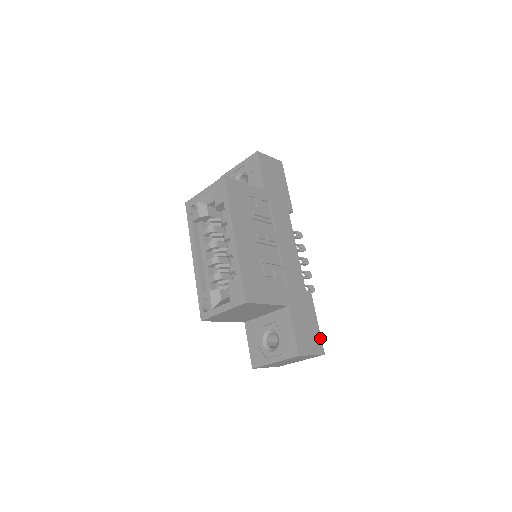
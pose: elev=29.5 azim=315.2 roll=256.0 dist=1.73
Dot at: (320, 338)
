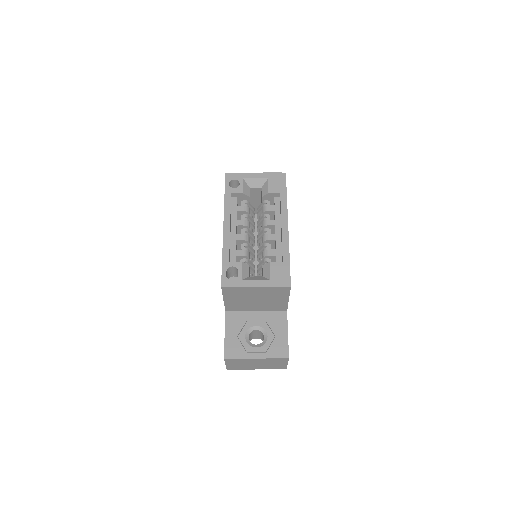
Dot at: occluded
